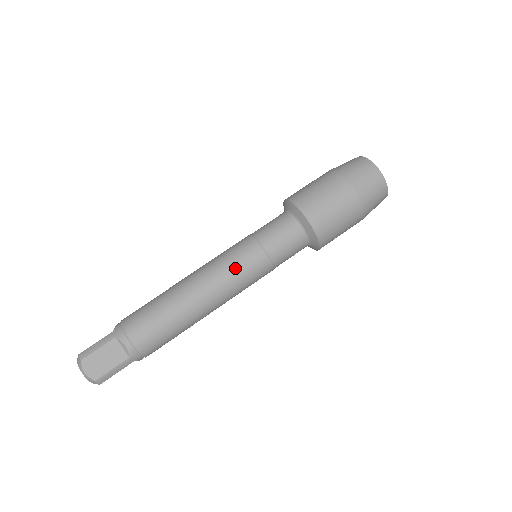
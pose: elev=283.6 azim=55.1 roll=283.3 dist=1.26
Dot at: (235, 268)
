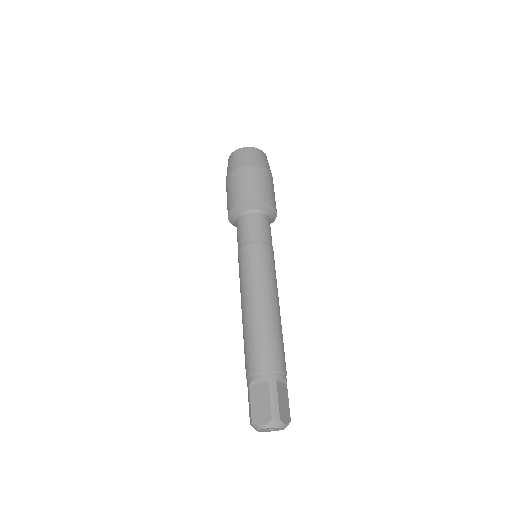
Dot at: (246, 270)
